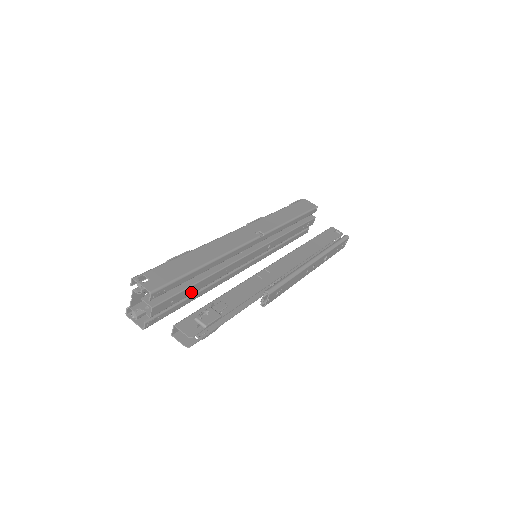
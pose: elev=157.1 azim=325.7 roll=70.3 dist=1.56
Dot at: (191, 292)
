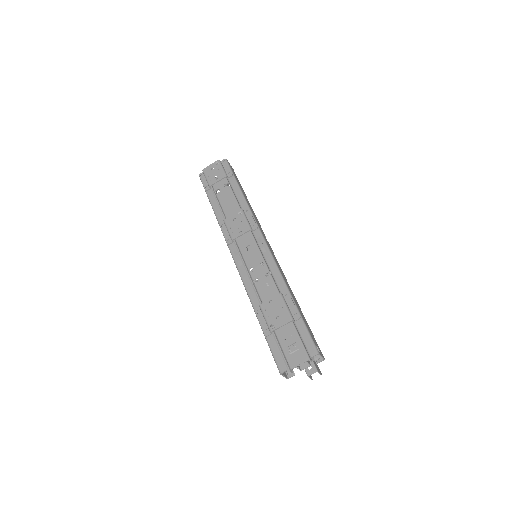
Dot at: occluded
